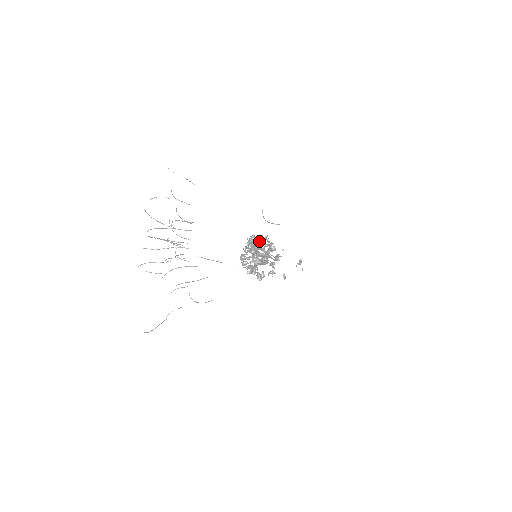
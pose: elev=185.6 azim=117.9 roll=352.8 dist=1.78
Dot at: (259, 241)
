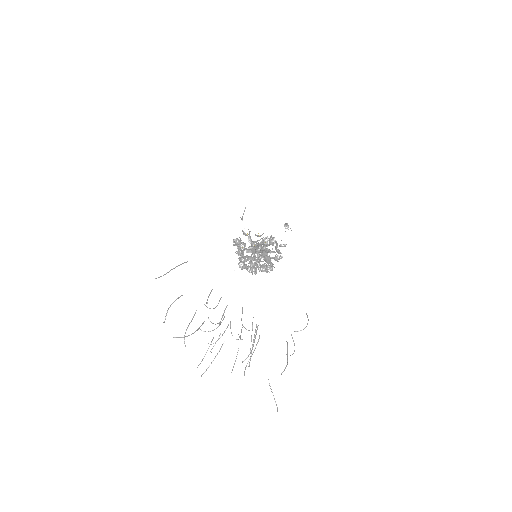
Dot at: occluded
